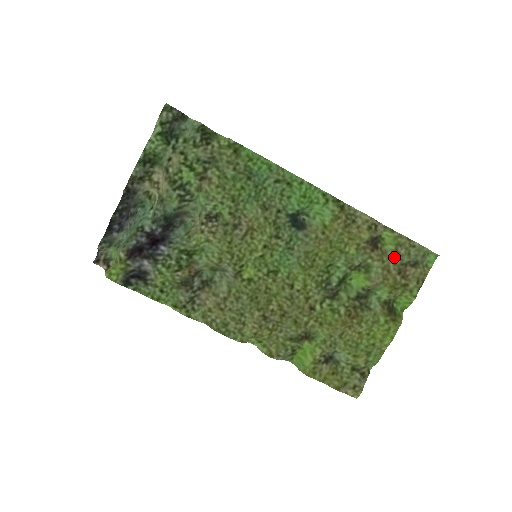
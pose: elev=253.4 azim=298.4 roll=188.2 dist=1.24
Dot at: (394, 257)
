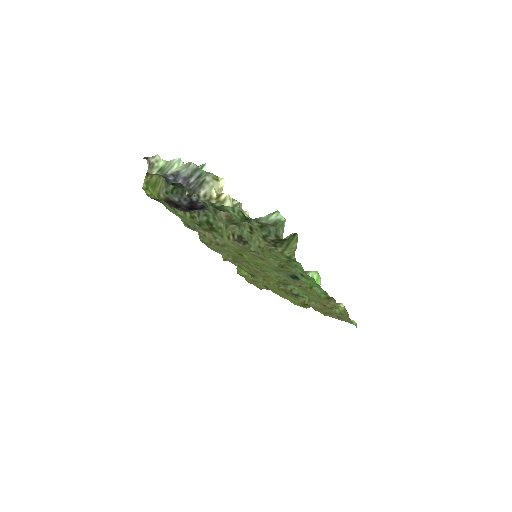
Dot at: (333, 312)
